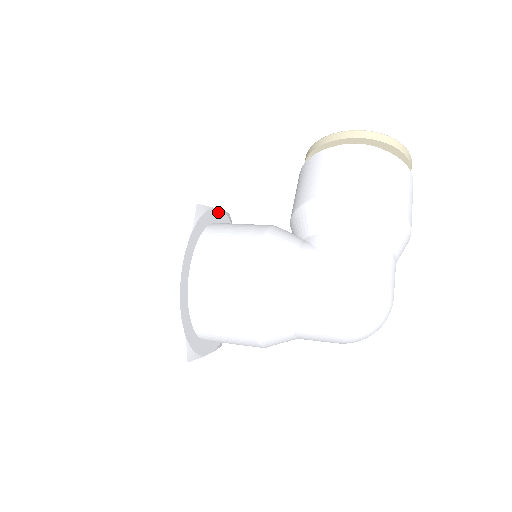
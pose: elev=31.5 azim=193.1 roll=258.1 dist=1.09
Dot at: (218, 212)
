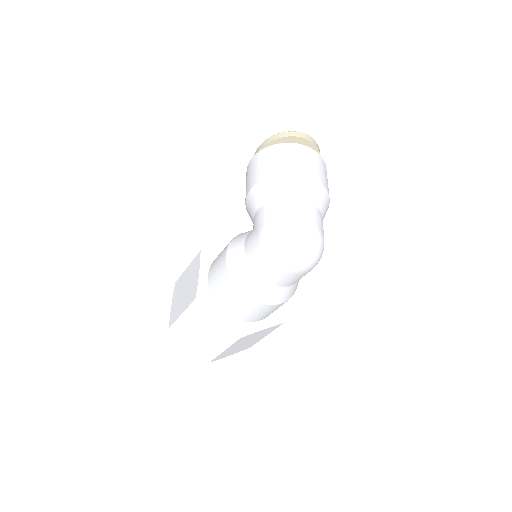
Dot at: occluded
